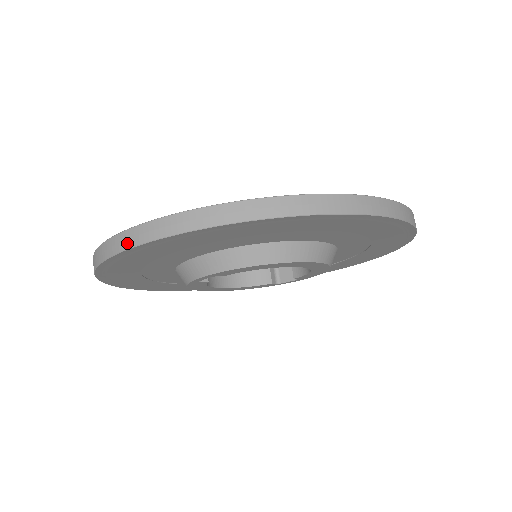
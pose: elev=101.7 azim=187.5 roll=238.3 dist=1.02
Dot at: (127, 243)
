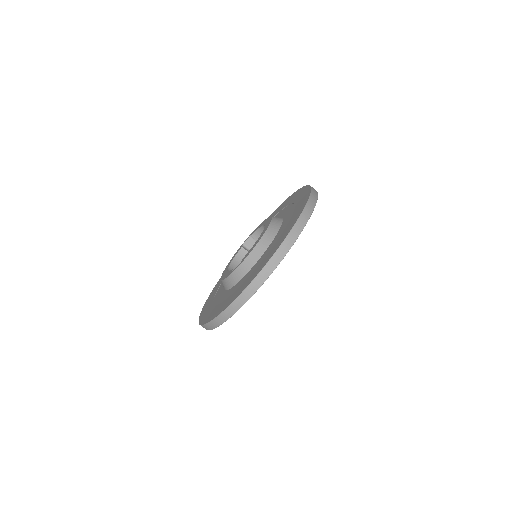
Dot at: (250, 294)
